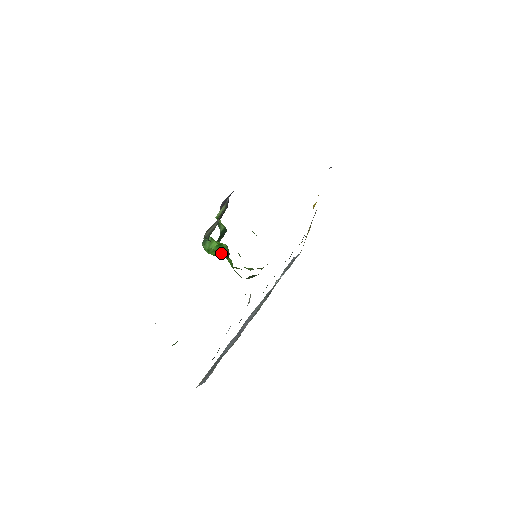
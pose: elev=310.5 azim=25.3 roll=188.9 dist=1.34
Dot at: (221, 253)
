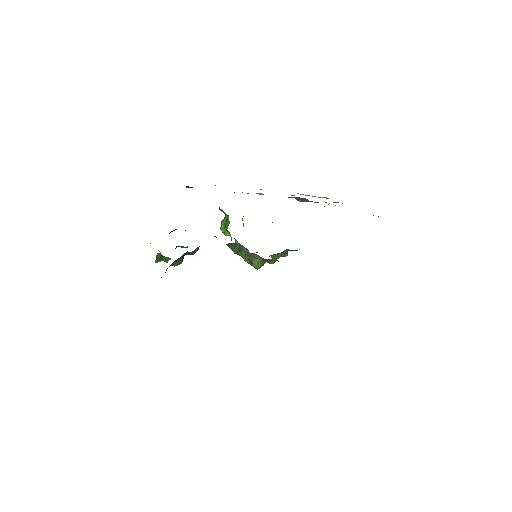
Dot at: (226, 227)
